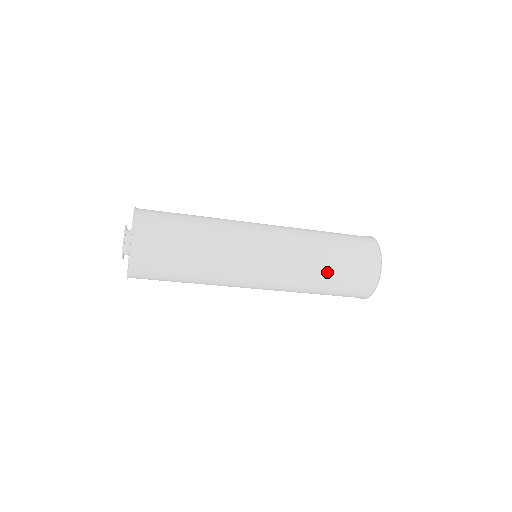
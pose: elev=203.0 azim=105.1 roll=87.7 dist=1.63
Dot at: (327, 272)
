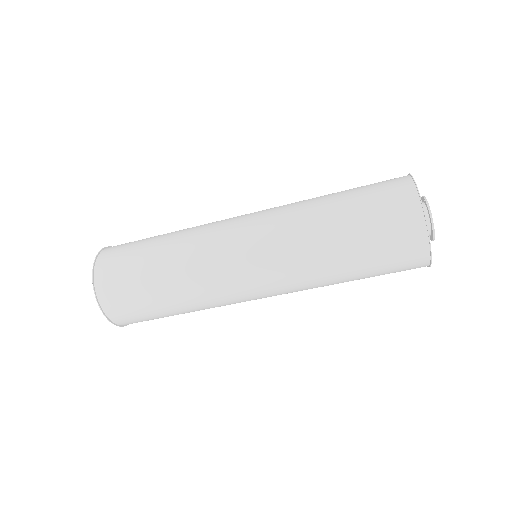
Dot at: (345, 272)
